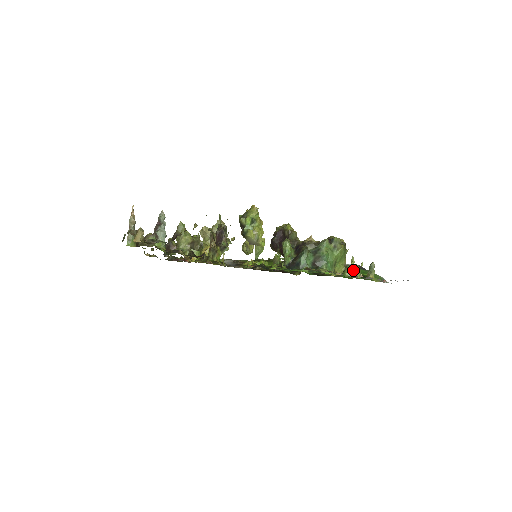
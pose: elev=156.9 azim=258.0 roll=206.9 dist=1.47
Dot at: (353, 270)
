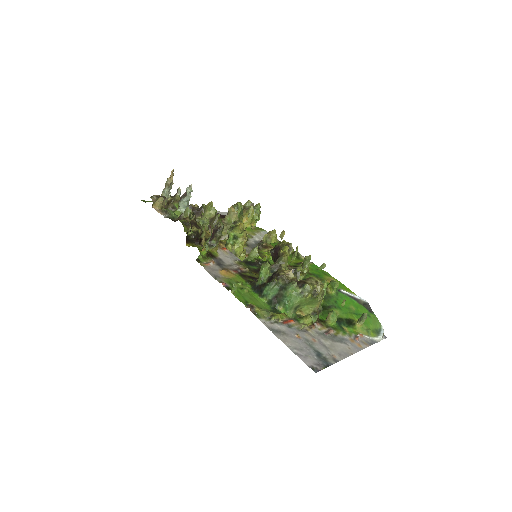
Dot at: (311, 320)
